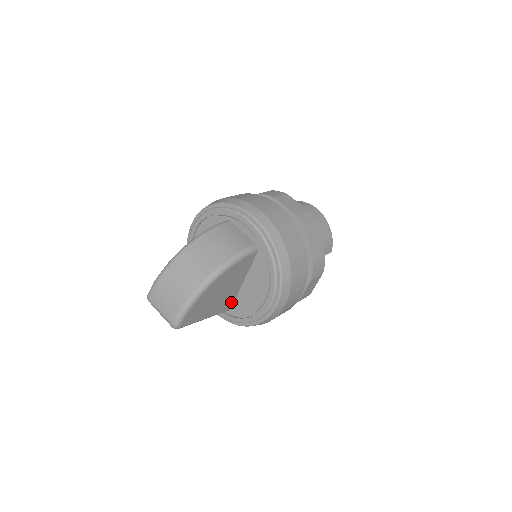
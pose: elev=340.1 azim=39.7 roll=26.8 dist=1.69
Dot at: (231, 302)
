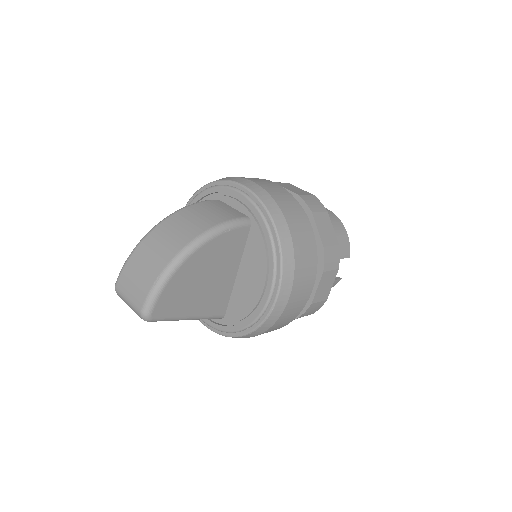
Dot at: (224, 303)
